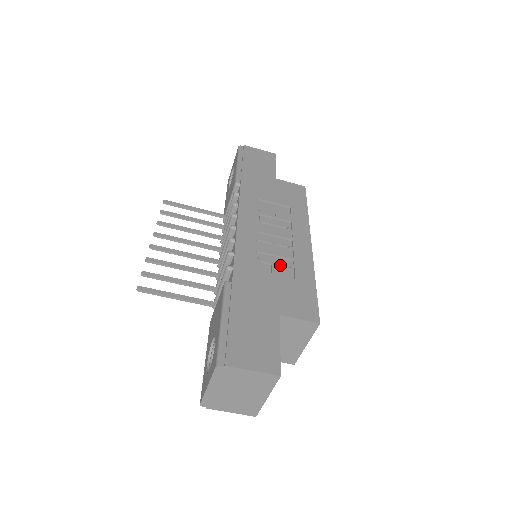
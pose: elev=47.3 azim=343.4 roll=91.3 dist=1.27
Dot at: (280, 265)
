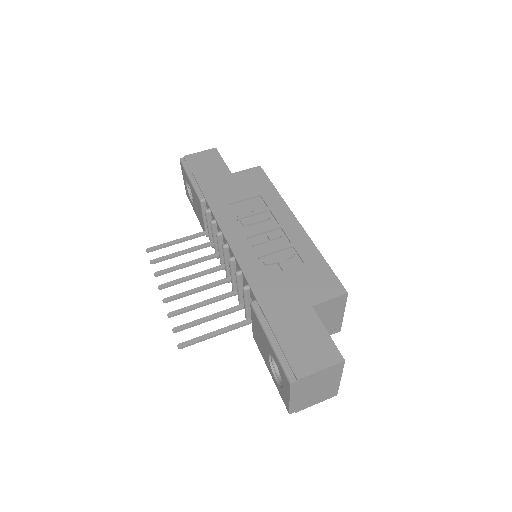
Dot at: (285, 259)
